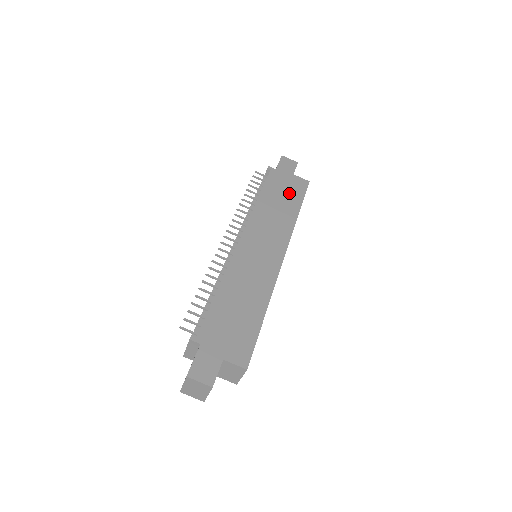
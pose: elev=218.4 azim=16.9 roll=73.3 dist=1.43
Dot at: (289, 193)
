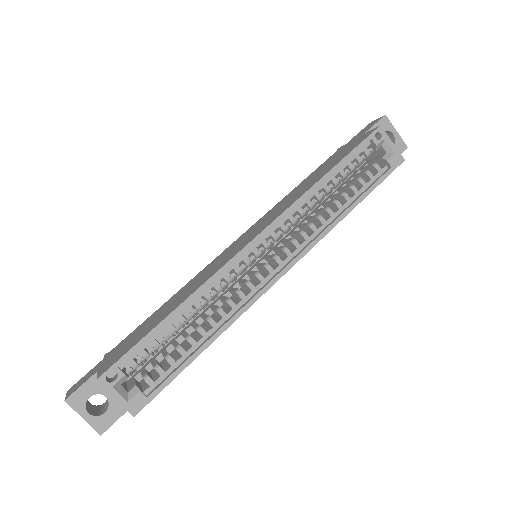
Dot at: (336, 159)
